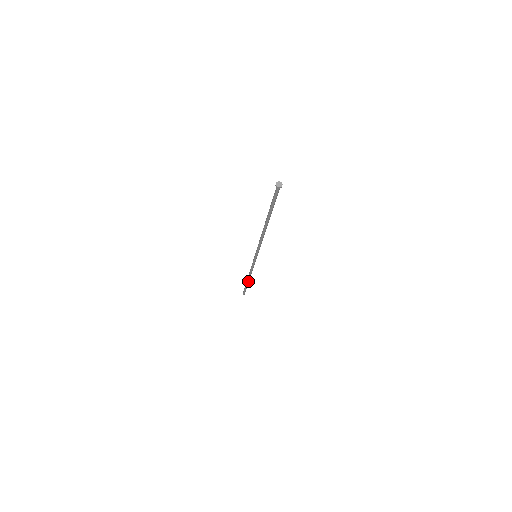
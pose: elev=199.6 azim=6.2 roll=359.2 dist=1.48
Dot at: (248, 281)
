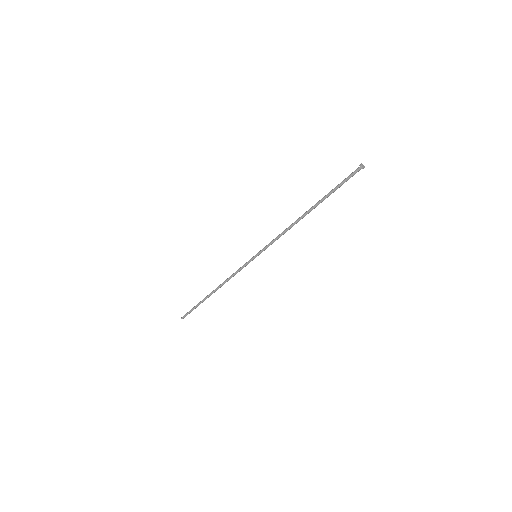
Dot at: occluded
